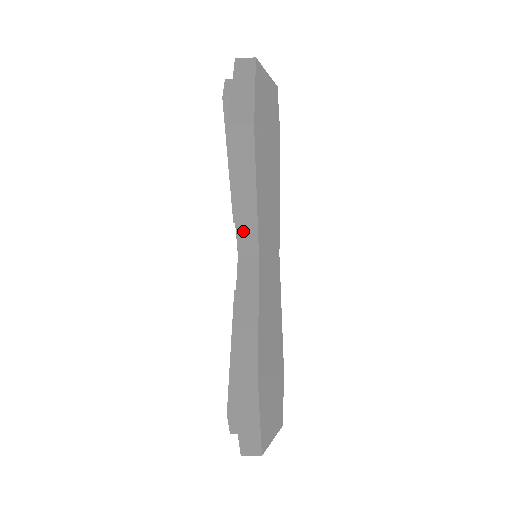
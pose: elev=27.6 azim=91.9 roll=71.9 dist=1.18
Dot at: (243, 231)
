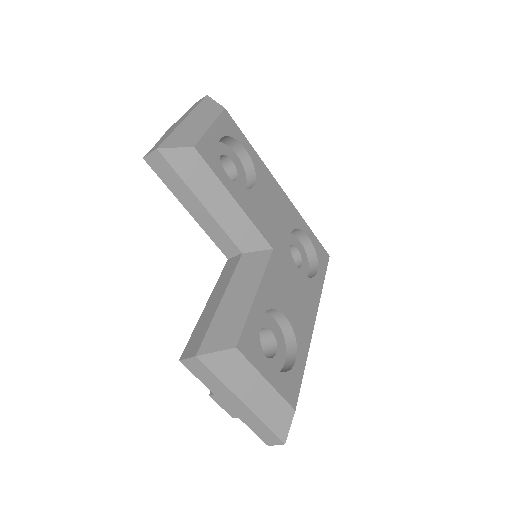
Dot at: (215, 236)
